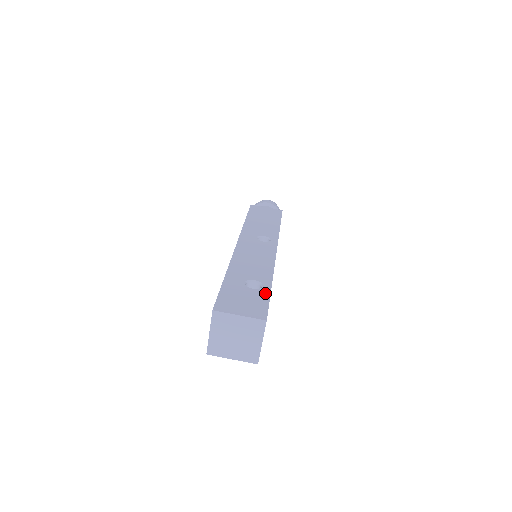
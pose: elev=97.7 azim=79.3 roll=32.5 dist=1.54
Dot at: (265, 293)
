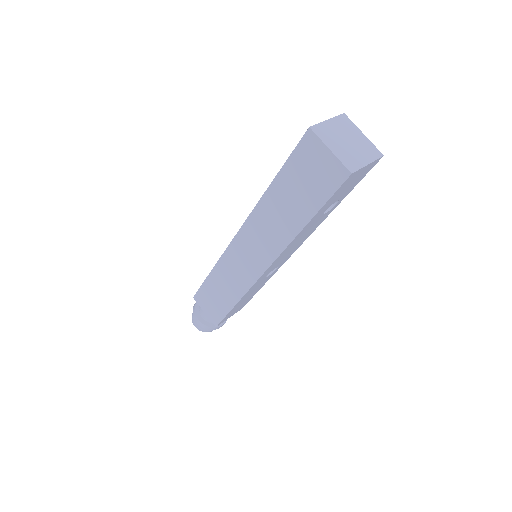
Dot at: occluded
